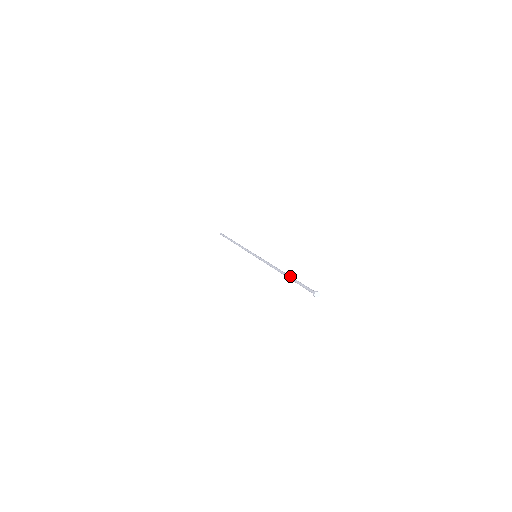
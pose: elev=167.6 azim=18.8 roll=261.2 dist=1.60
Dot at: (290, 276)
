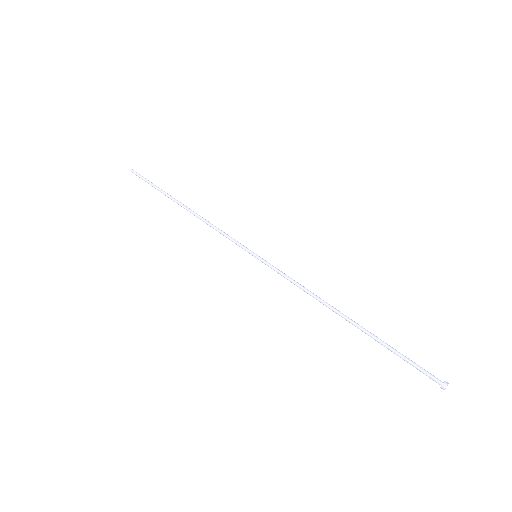
Dot at: (367, 332)
